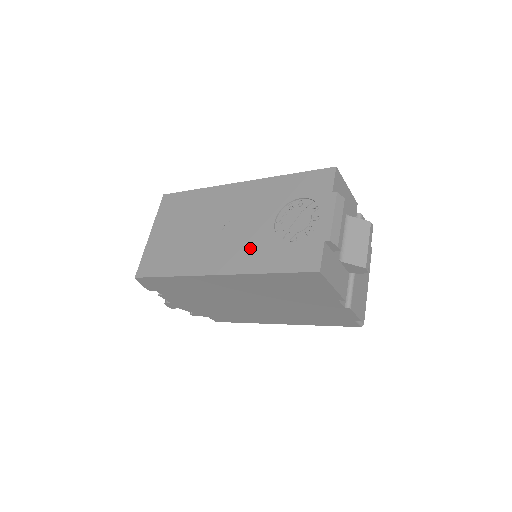
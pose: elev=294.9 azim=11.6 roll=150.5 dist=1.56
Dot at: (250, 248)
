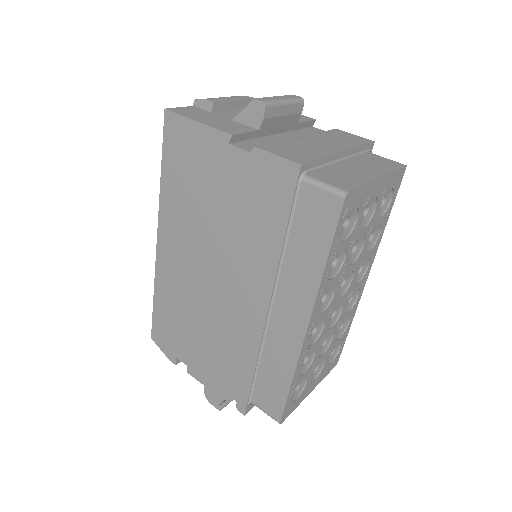
Dot at: occluded
